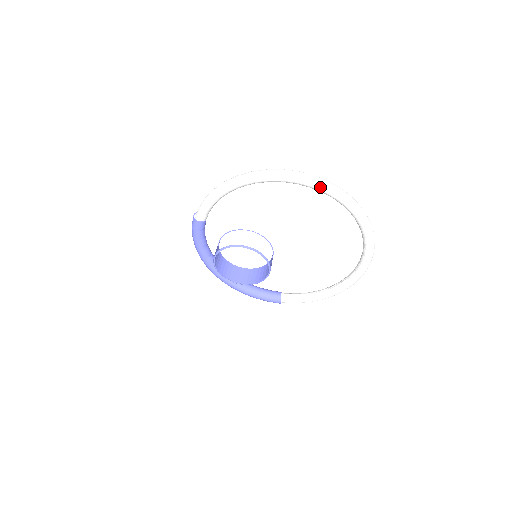
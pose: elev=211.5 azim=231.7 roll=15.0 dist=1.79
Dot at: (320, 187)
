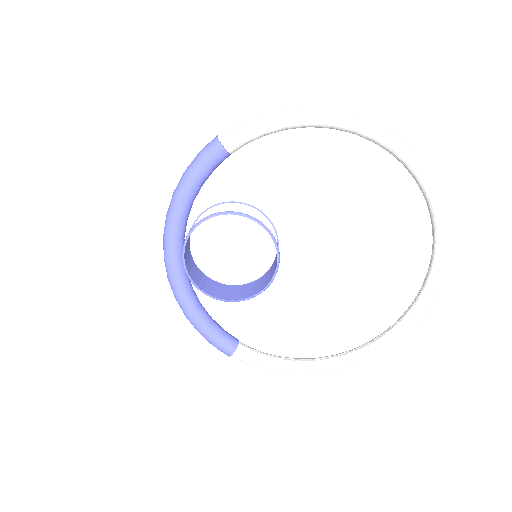
Dot at: (434, 185)
